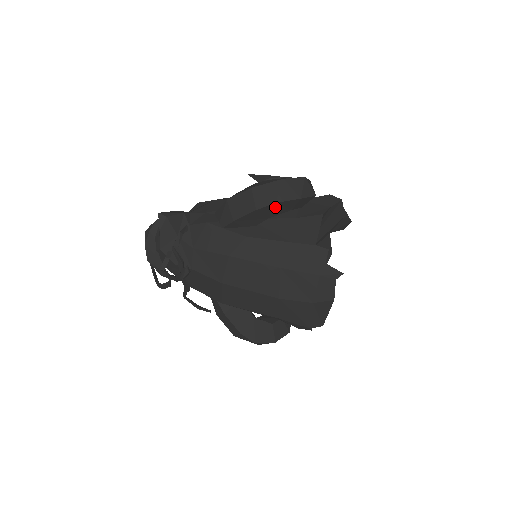
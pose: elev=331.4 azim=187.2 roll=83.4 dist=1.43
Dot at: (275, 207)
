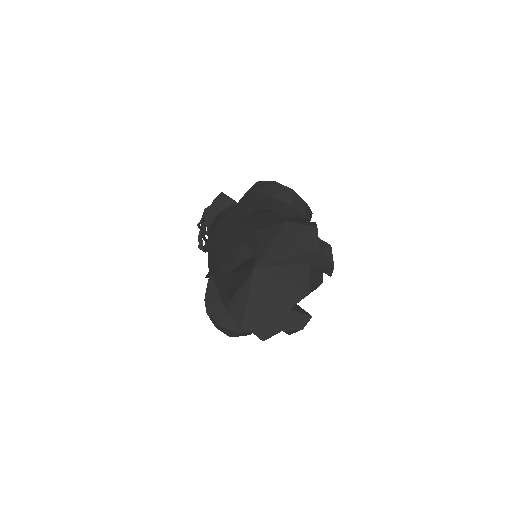
Dot at: (257, 197)
